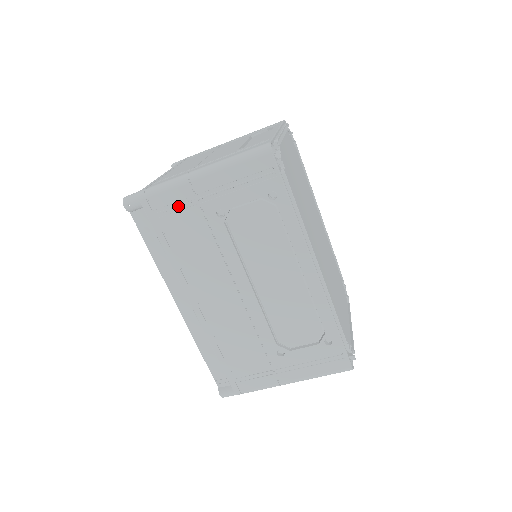
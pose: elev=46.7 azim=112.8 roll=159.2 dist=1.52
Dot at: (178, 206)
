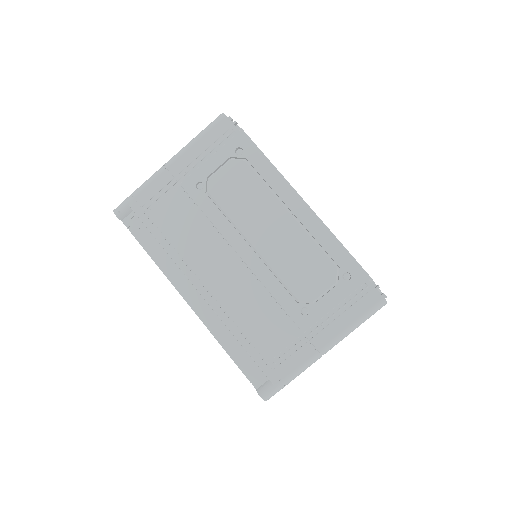
Dot at: (162, 194)
